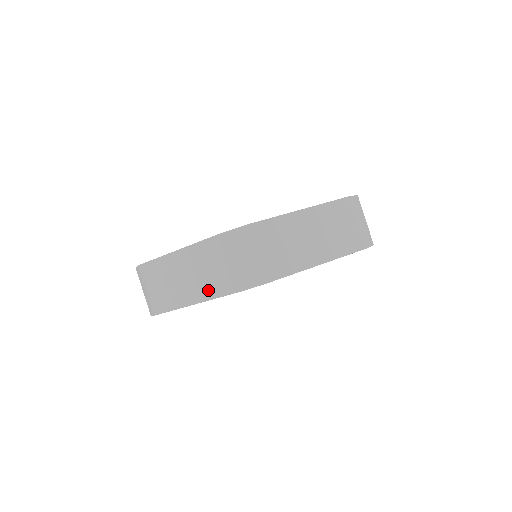
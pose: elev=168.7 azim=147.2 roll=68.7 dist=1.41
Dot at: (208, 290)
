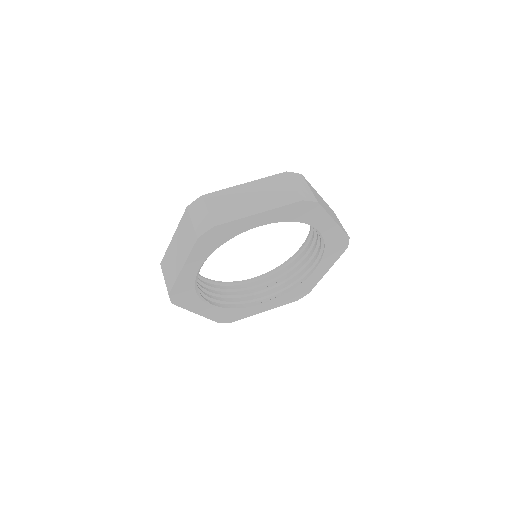
Dot at: (186, 252)
